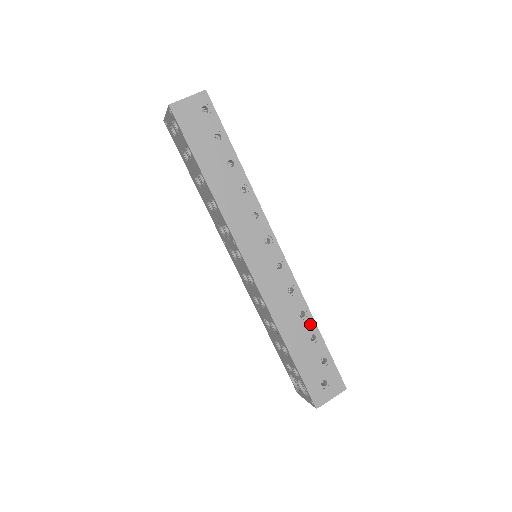
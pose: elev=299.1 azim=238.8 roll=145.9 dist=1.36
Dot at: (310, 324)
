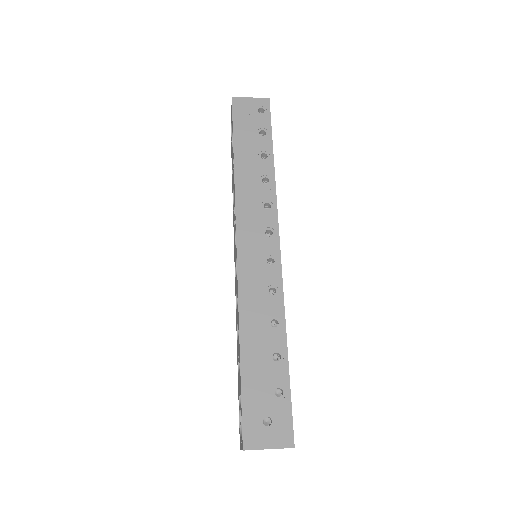
Dot at: (280, 339)
